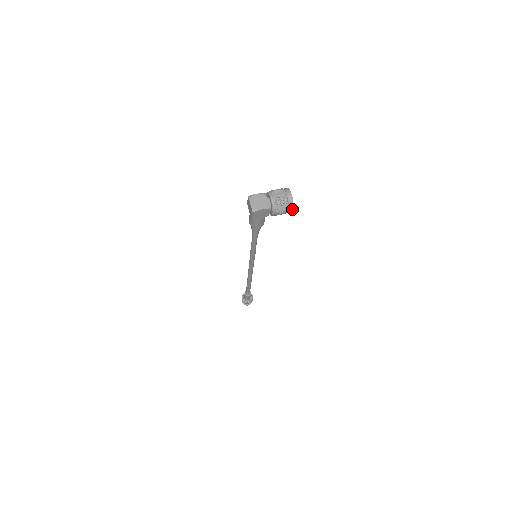
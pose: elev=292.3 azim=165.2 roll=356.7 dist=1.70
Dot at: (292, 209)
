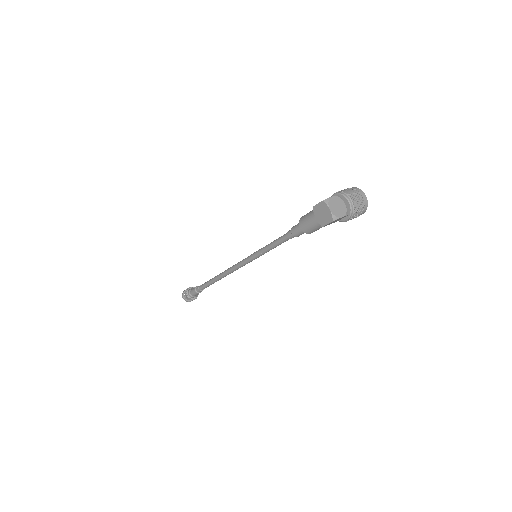
Dot at: (362, 213)
